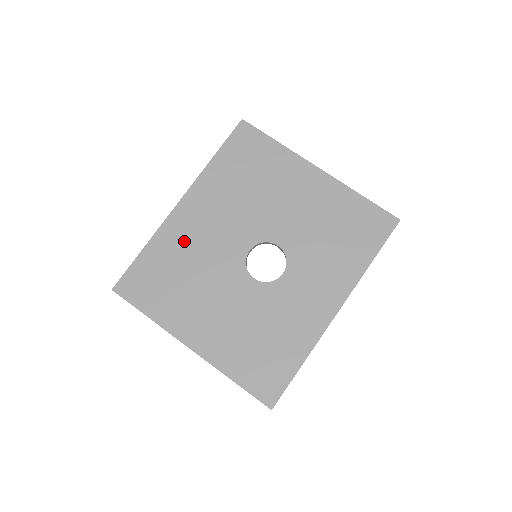
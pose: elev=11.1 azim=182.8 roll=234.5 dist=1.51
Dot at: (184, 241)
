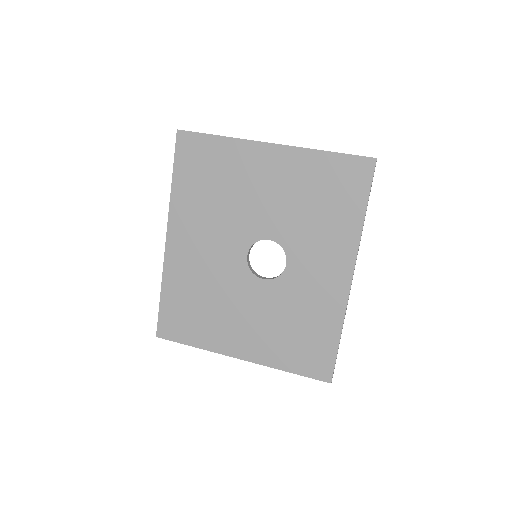
Dot at: (189, 272)
